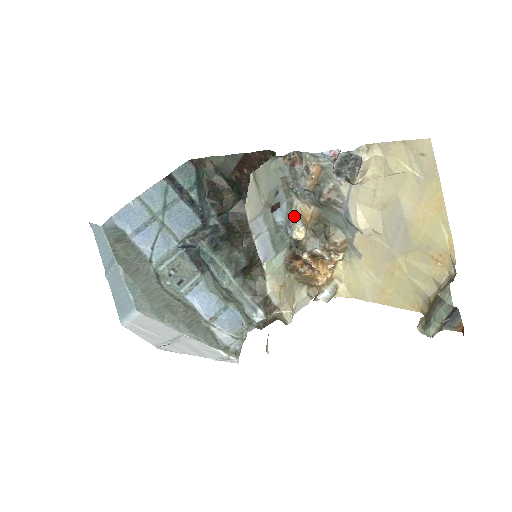
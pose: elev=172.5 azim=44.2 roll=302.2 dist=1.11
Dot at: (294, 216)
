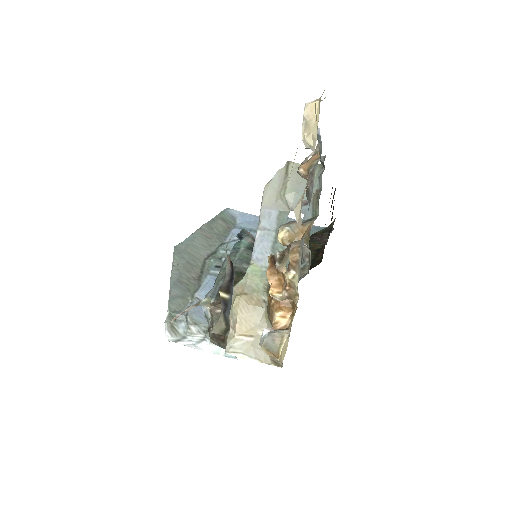
Dot at: (296, 222)
